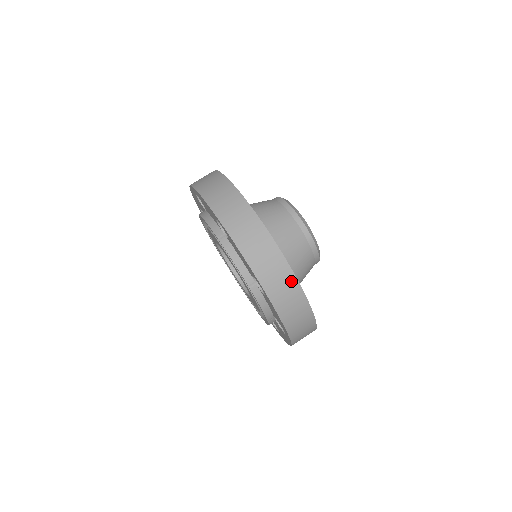
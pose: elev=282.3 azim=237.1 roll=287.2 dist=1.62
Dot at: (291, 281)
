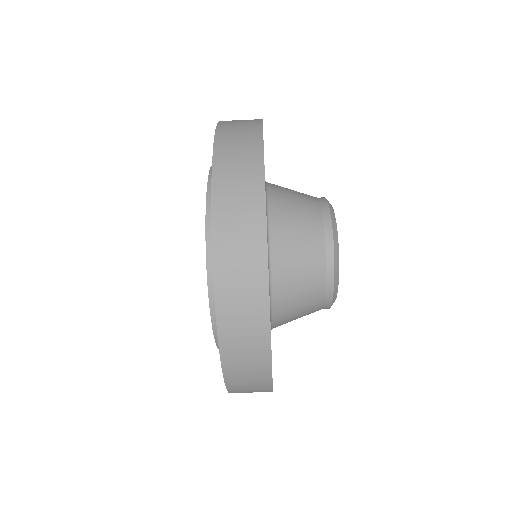
Dot at: (262, 362)
